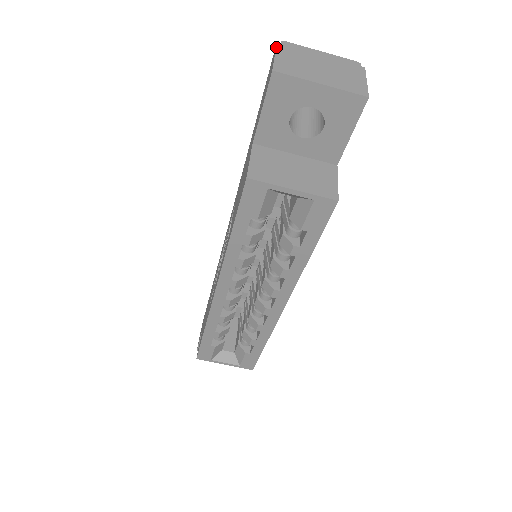
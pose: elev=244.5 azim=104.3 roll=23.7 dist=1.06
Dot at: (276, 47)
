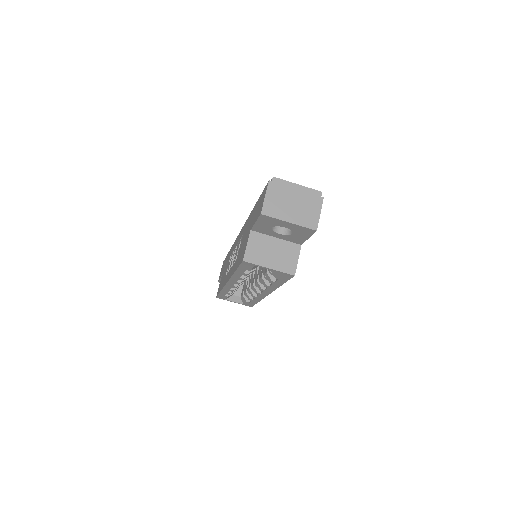
Dot at: (267, 186)
